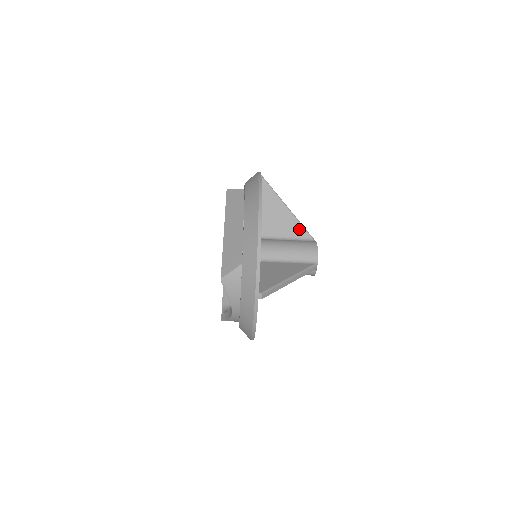
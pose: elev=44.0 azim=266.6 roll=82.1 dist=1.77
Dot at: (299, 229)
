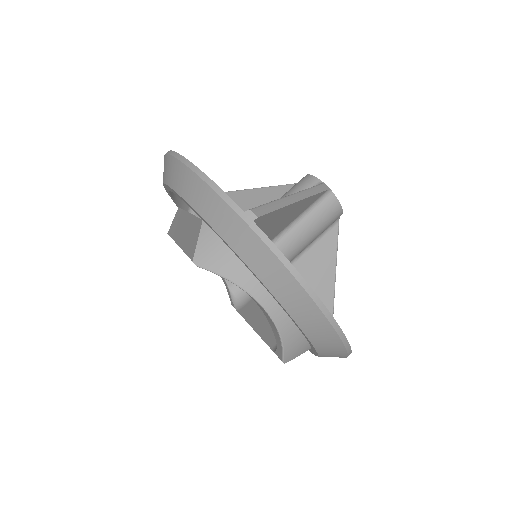
Dot at: (276, 191)
